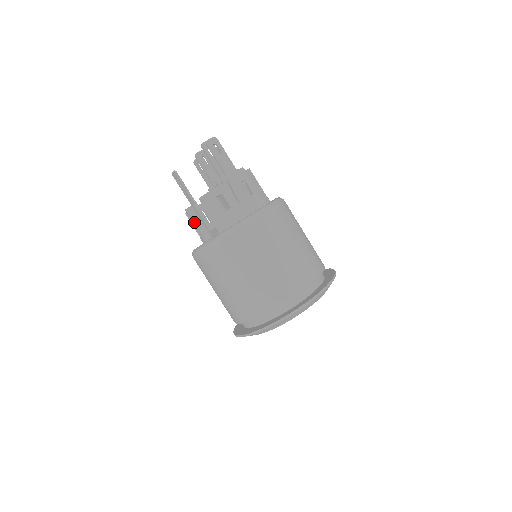
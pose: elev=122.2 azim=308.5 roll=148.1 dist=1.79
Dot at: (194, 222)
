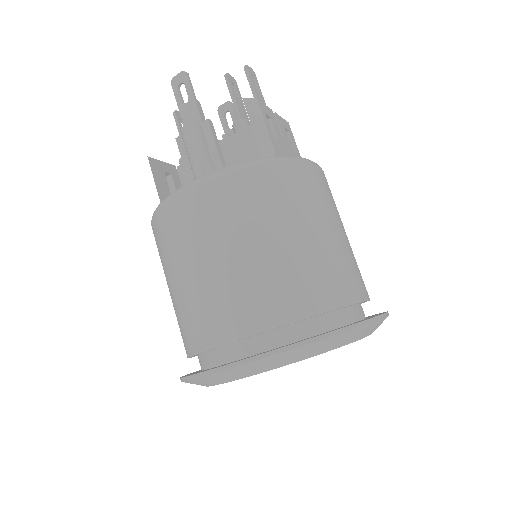
Dot at: (196, 147)
